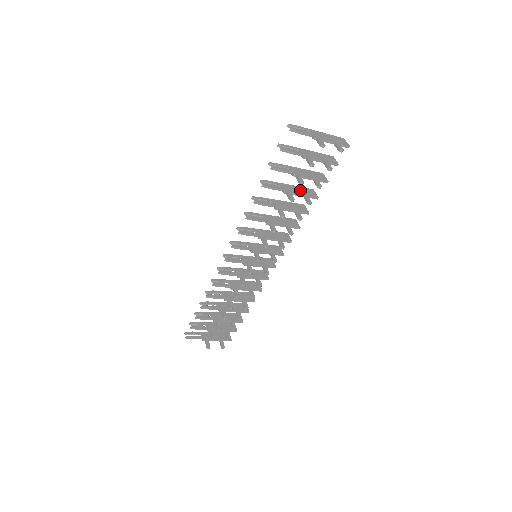
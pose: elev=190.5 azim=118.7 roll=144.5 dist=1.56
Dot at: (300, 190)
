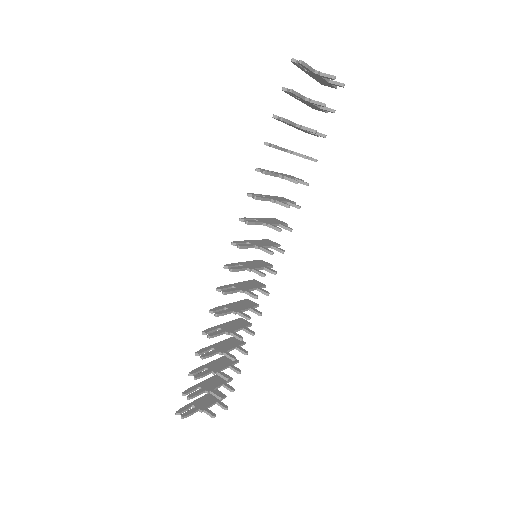
Dot at: occluded
